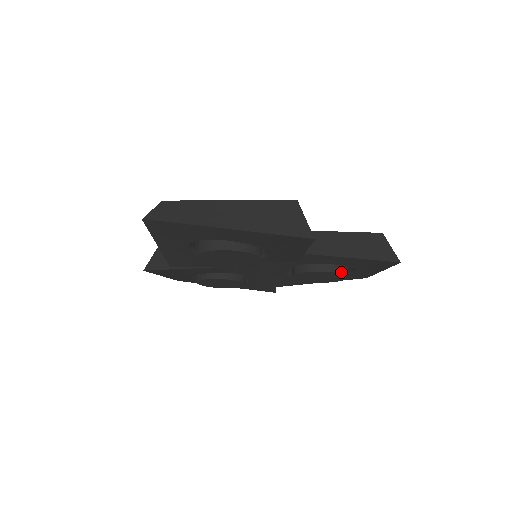
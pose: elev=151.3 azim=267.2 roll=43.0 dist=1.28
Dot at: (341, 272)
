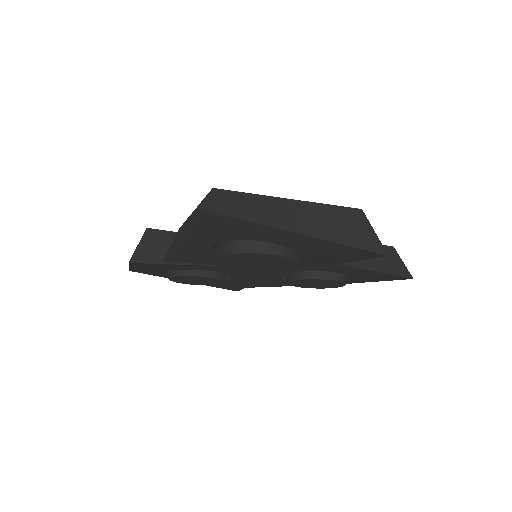
Dot at: (344, 281)
